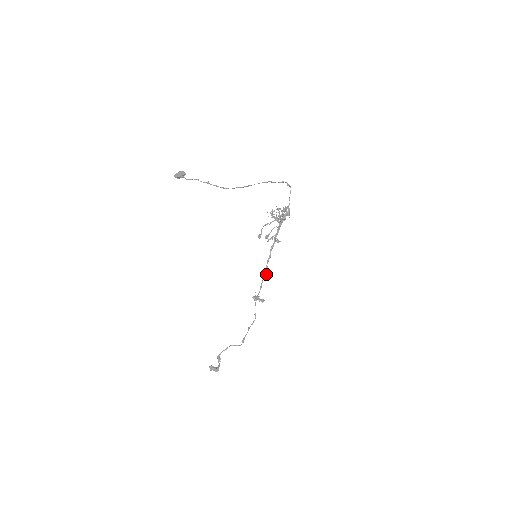
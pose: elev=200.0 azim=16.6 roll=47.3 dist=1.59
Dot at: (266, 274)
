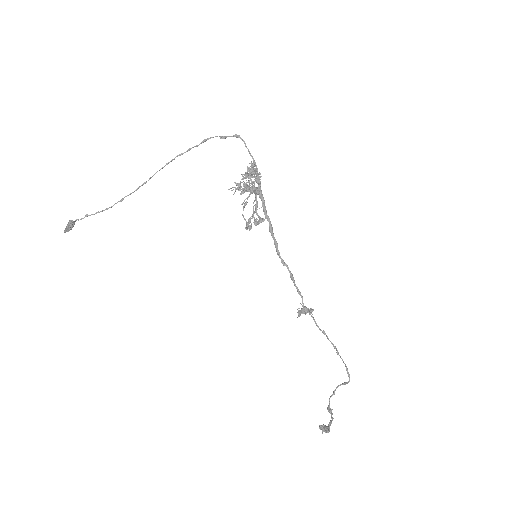
Dot at: (289, 272)
